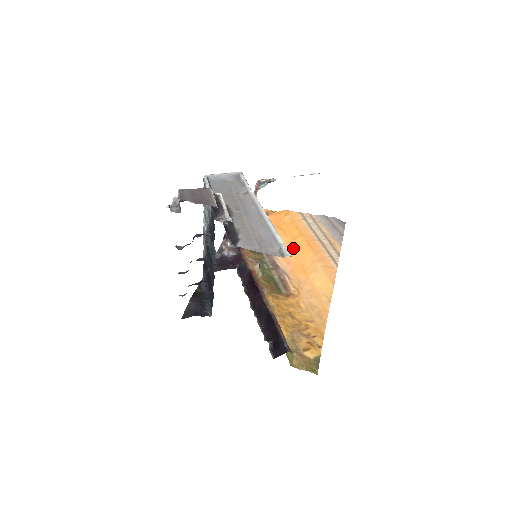
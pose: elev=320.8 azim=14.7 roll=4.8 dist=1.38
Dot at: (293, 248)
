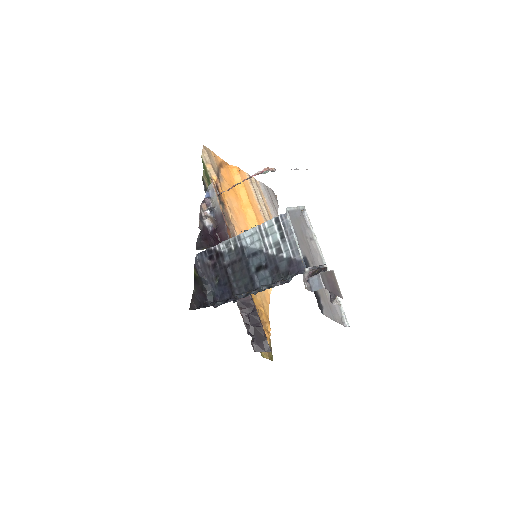
Dot at: (244, 218)
